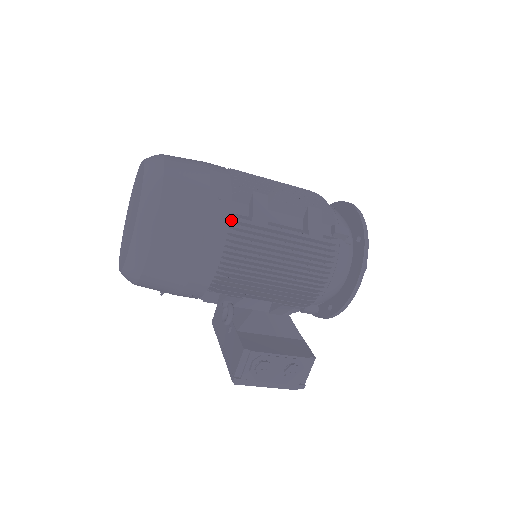
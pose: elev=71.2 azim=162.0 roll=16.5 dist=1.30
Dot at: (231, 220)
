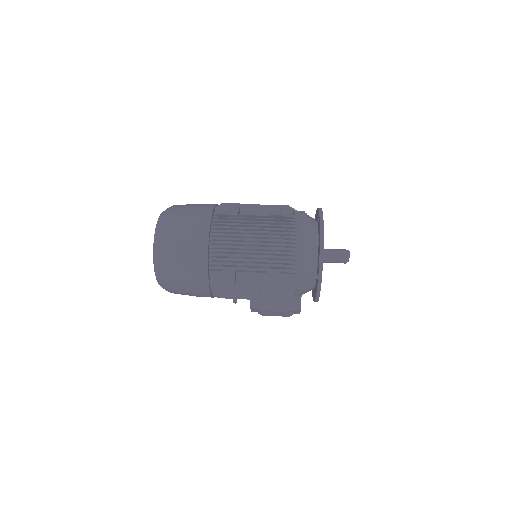
Dot at: (212, 283)
